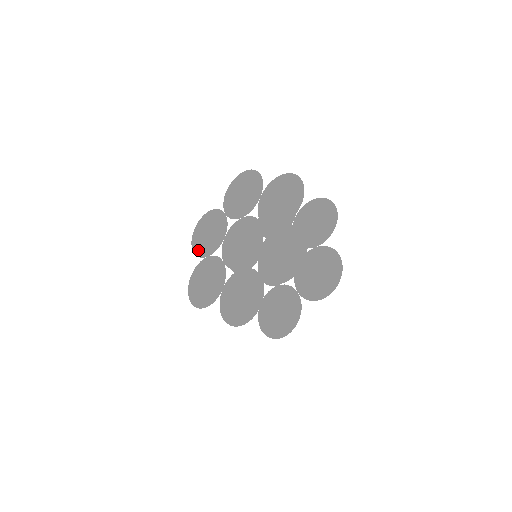
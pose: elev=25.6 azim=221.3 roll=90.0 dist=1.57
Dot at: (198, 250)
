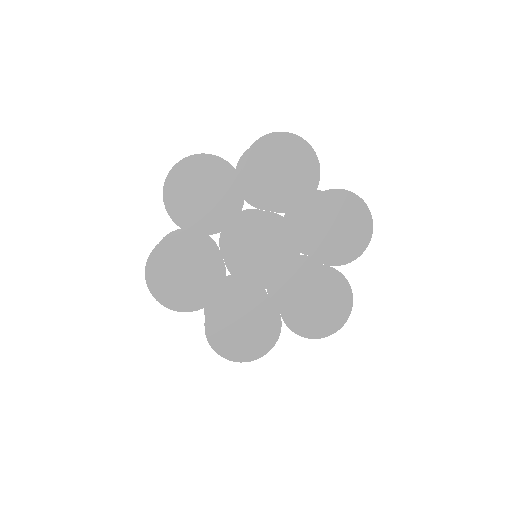
Dot at: (177, 211)
